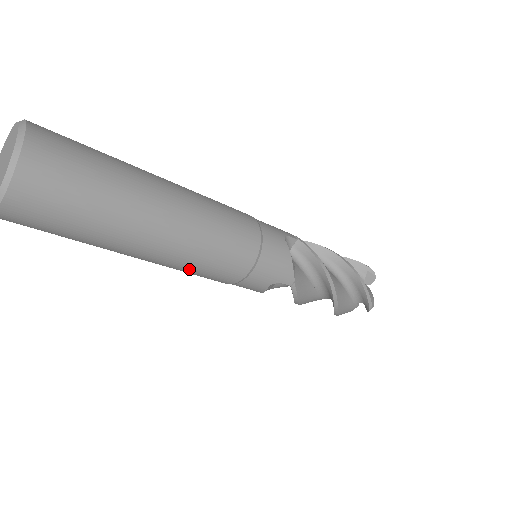
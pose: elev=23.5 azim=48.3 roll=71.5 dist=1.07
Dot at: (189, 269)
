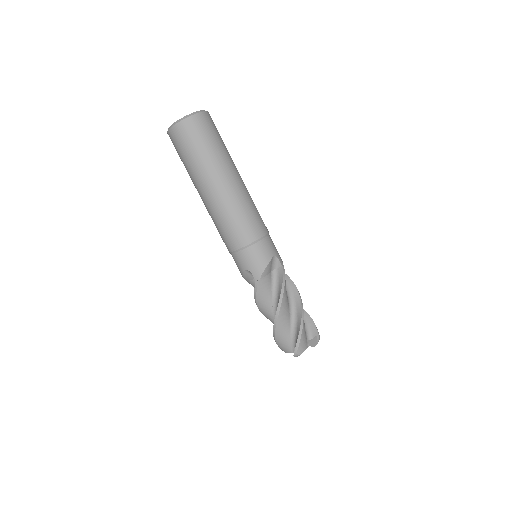
Dot at: (243, 208)
